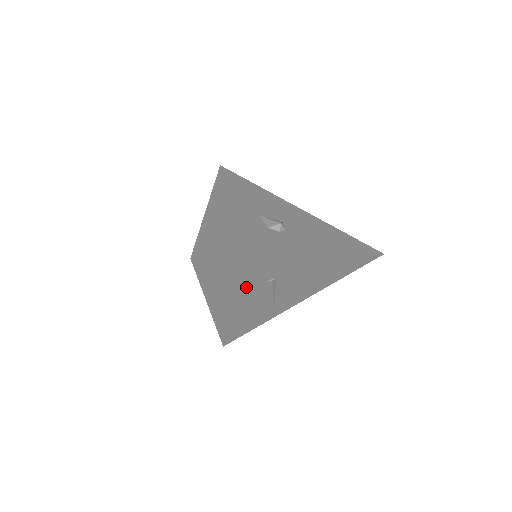
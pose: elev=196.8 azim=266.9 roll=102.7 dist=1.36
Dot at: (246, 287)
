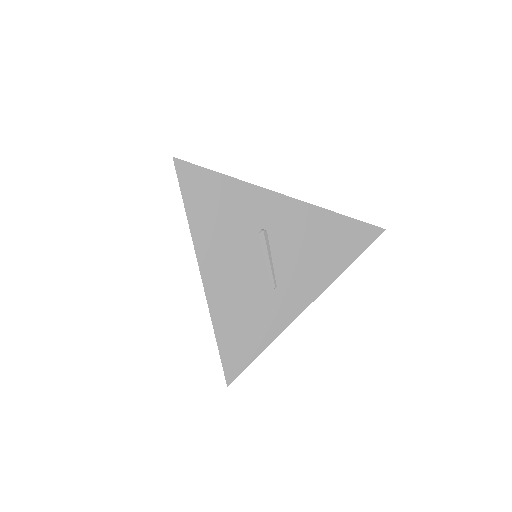
Dot at: (235, 236)
